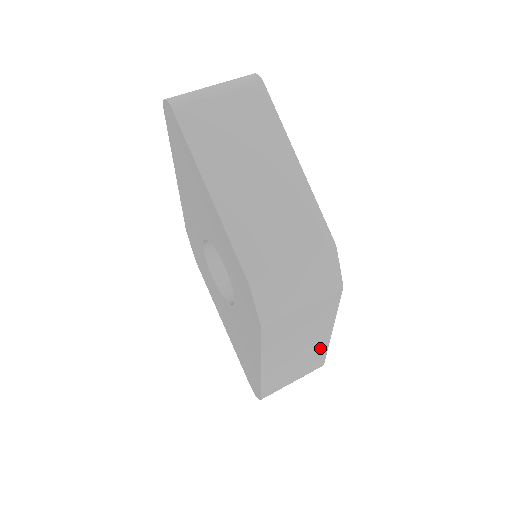
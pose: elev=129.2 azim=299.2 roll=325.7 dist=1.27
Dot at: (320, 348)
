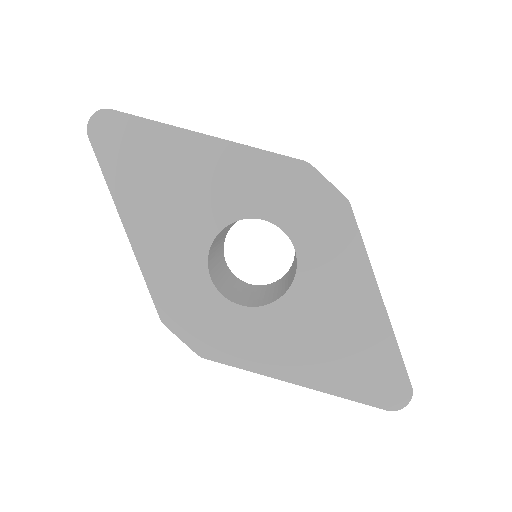
Dot at: occluded
